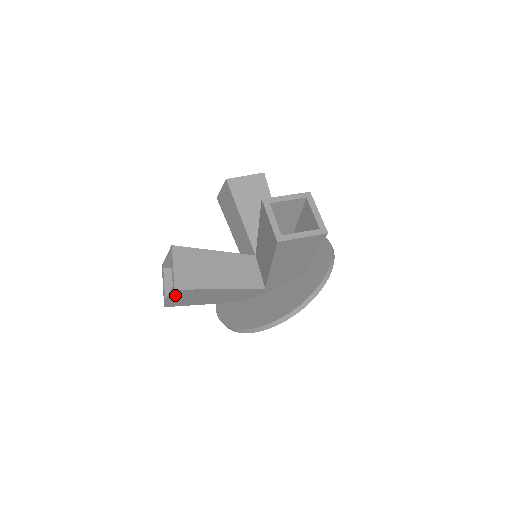
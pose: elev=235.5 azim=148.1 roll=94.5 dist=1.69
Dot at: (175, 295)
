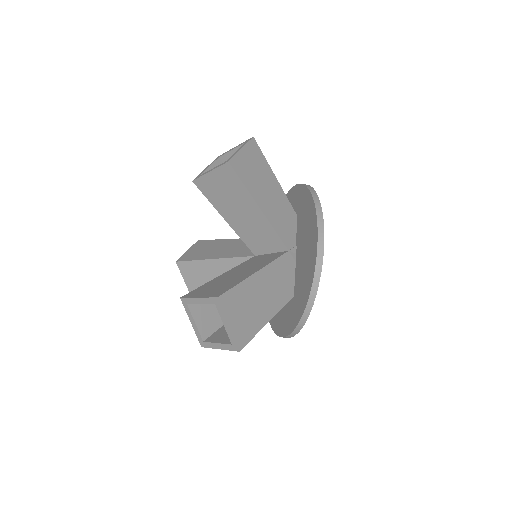
Dot at: occluded
